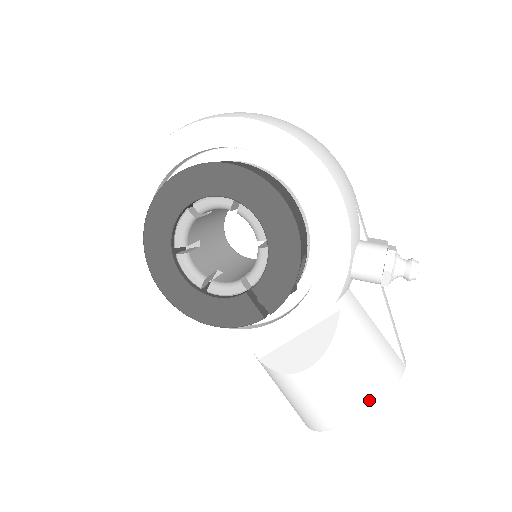
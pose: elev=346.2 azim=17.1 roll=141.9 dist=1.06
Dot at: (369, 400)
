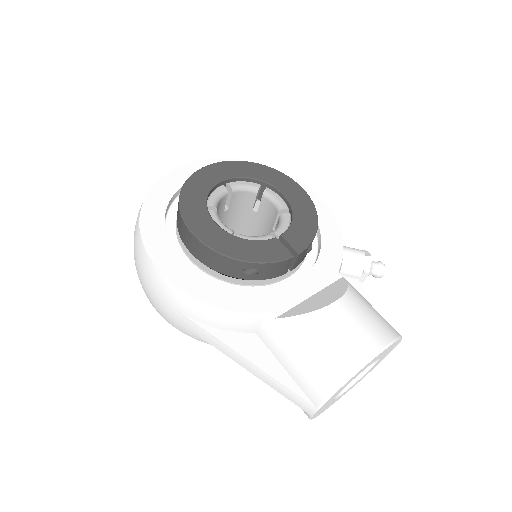
Dot at: (392, 333)
